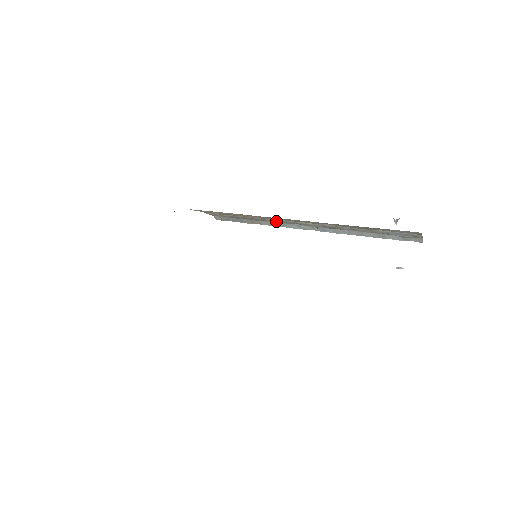
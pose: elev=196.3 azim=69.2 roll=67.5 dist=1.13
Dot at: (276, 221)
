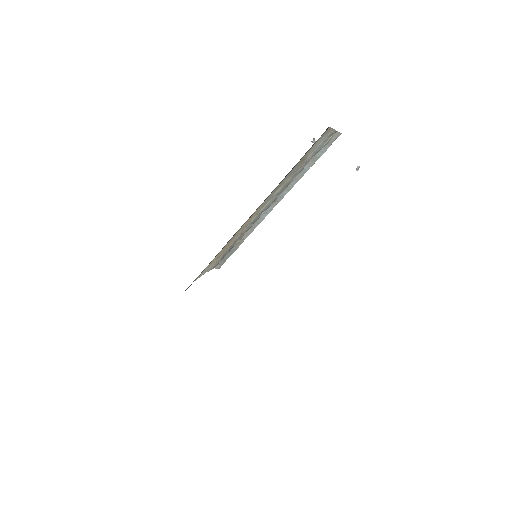
Dot at: (250, 226)
